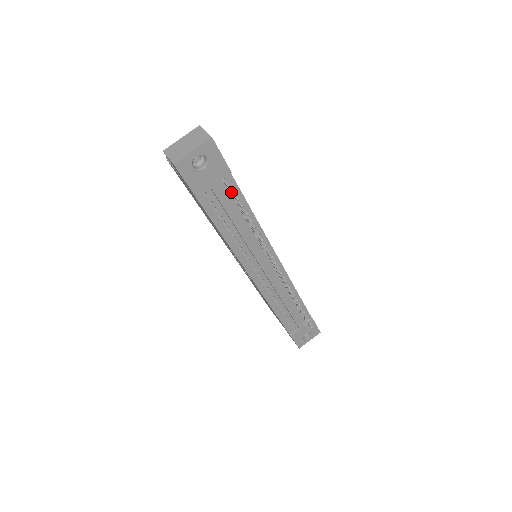
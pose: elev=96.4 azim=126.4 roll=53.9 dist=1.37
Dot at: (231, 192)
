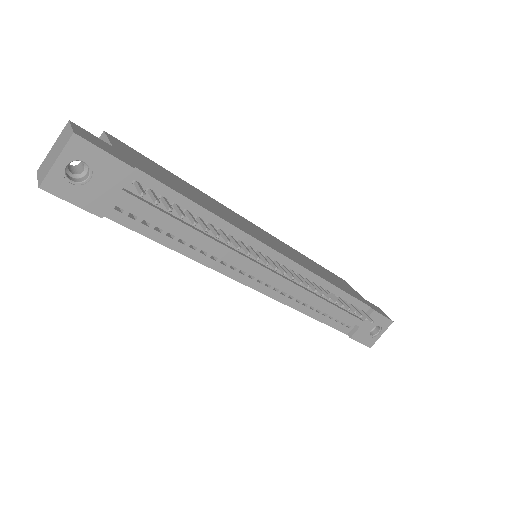
Dot at: (150, 195)
